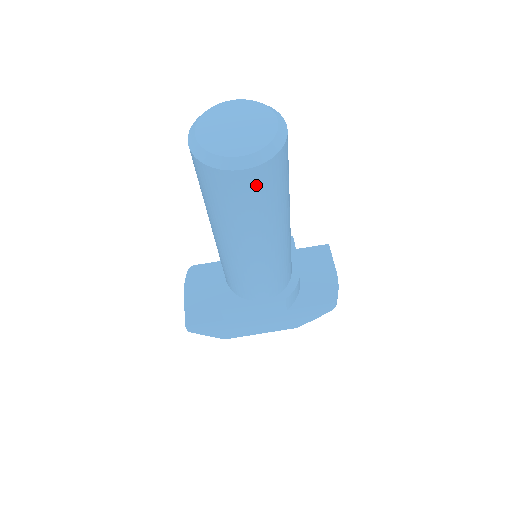
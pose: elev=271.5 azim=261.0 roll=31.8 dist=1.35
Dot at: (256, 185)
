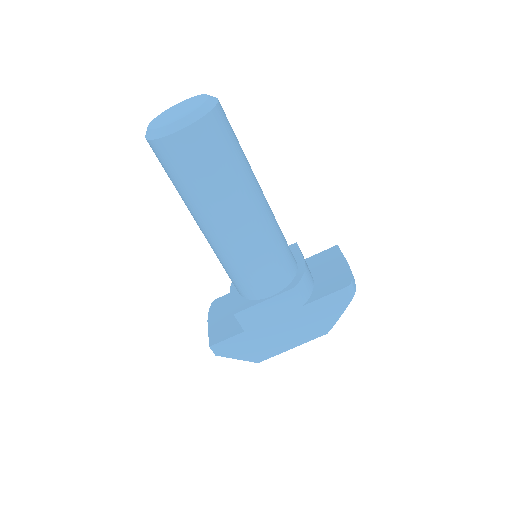
Dot at: (200, 145)
